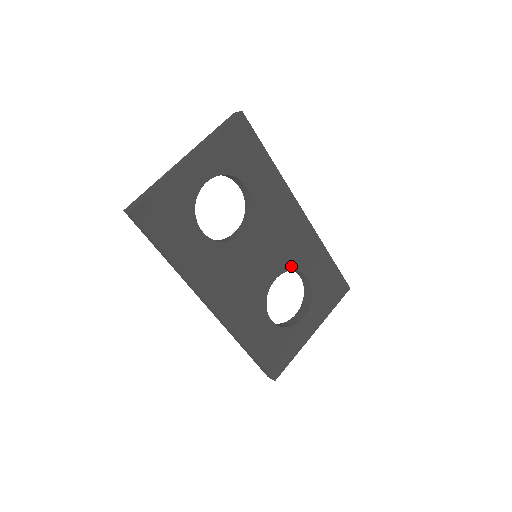
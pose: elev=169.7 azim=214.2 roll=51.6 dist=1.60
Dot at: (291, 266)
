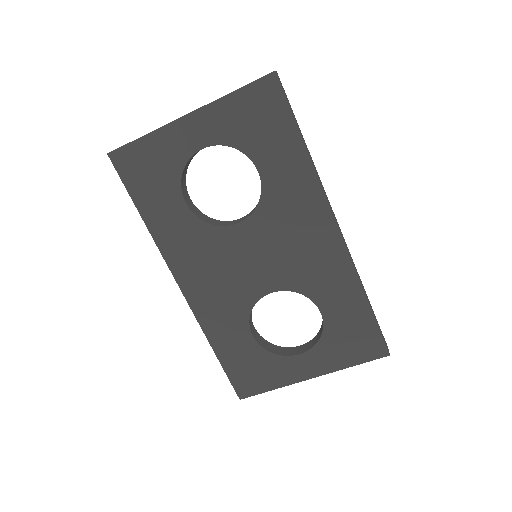
Dot at: (299, 287)
